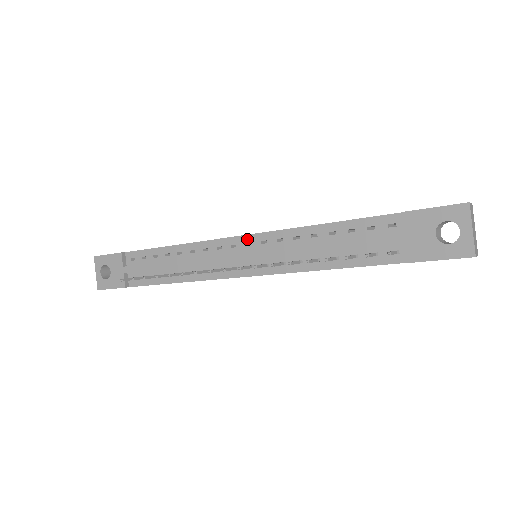
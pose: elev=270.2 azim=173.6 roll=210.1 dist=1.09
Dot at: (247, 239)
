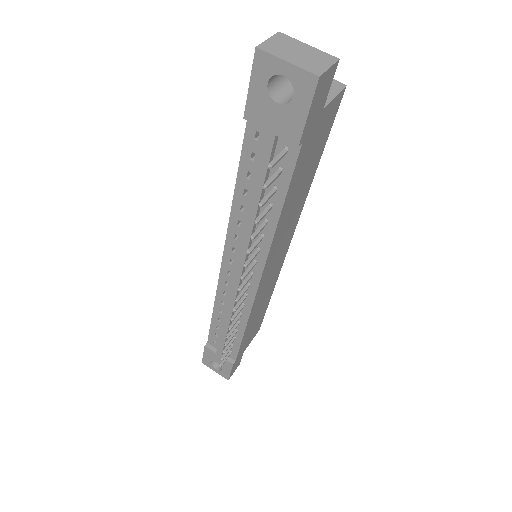
Dot at: (226, 260)
